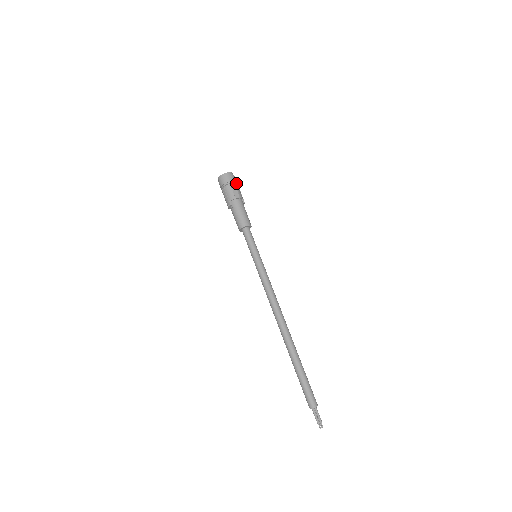
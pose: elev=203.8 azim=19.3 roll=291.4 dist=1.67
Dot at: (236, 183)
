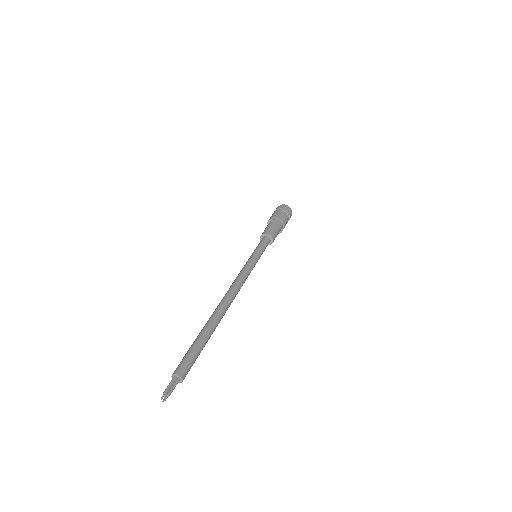
Dot at: (289, 218)
